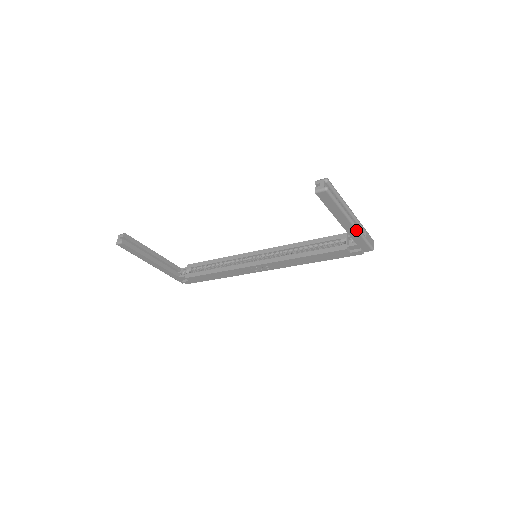
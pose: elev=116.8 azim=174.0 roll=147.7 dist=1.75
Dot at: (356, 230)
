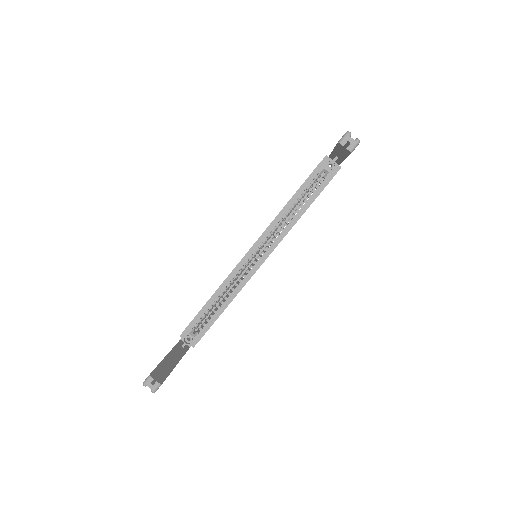
Dot at: occluded
